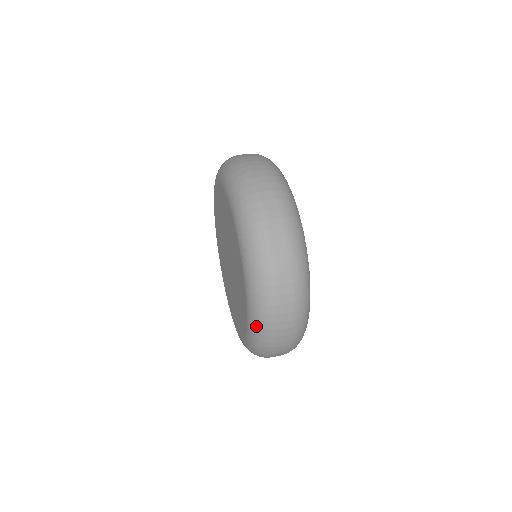
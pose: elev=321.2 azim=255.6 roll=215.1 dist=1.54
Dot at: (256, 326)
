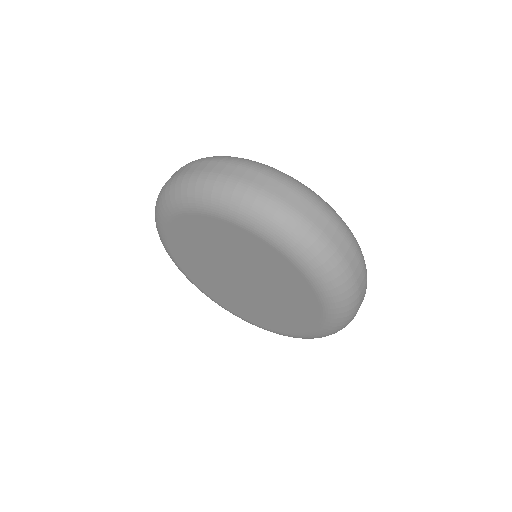
Dot at: (328, 335)
